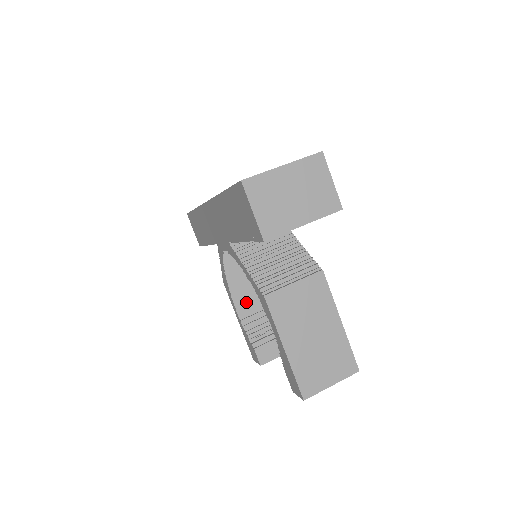
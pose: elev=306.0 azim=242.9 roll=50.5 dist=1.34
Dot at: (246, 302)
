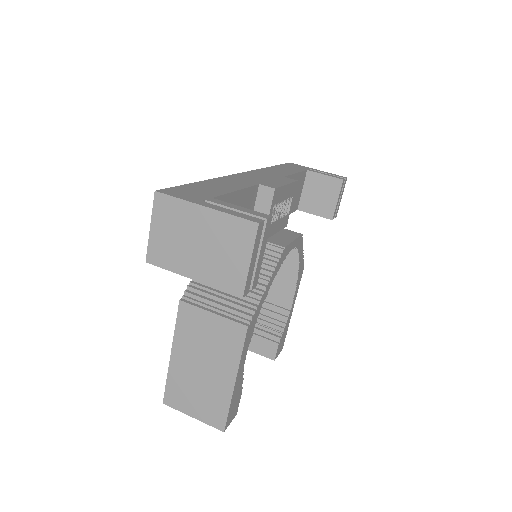
Dot at: occluded
